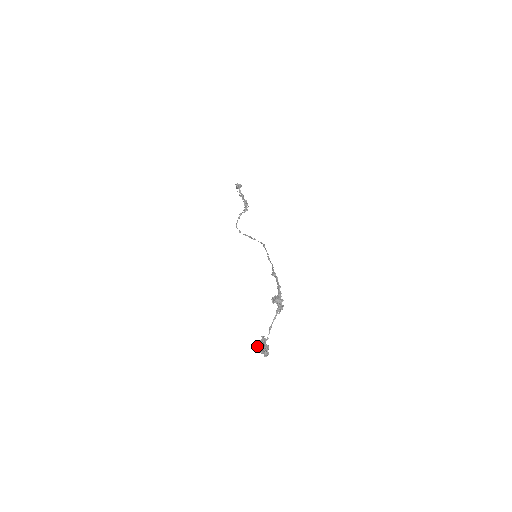
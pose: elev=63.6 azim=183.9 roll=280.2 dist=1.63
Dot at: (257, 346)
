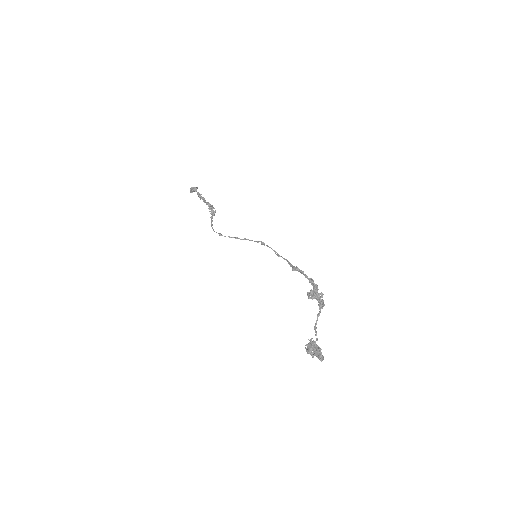
Dot at: (308, 351)
